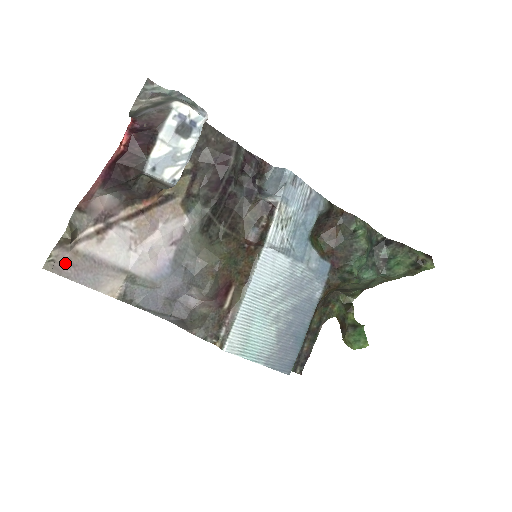
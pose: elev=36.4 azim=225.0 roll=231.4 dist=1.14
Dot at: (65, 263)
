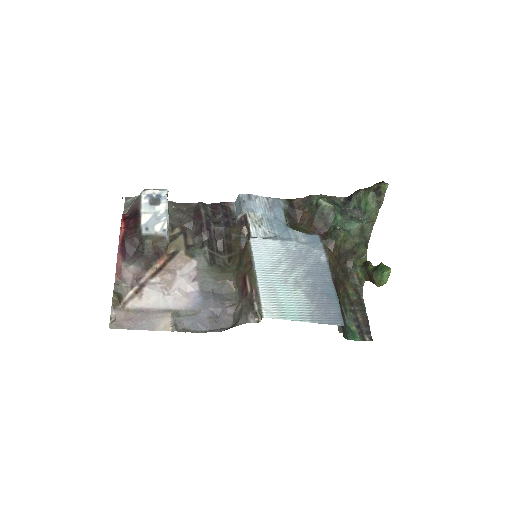
Dot at: (123, 320)
